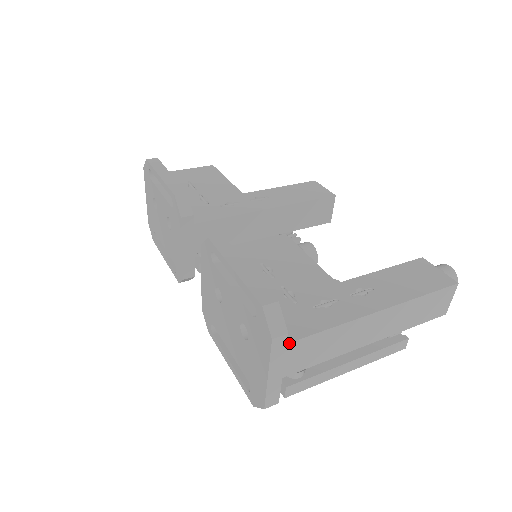
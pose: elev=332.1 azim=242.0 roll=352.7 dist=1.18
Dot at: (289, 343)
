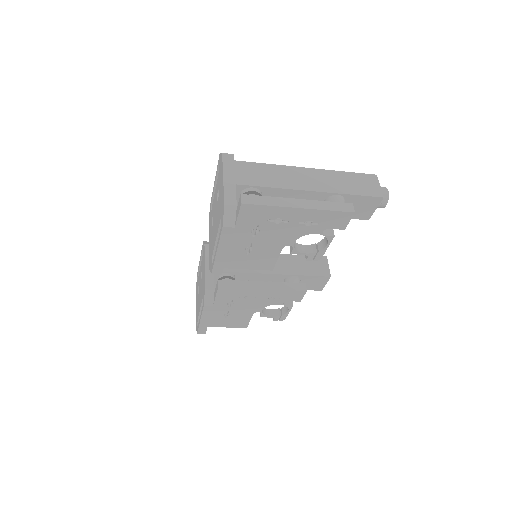
Dot at: (236, 161)
